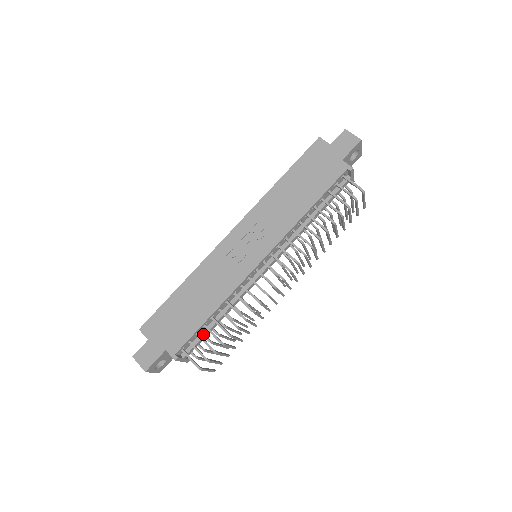
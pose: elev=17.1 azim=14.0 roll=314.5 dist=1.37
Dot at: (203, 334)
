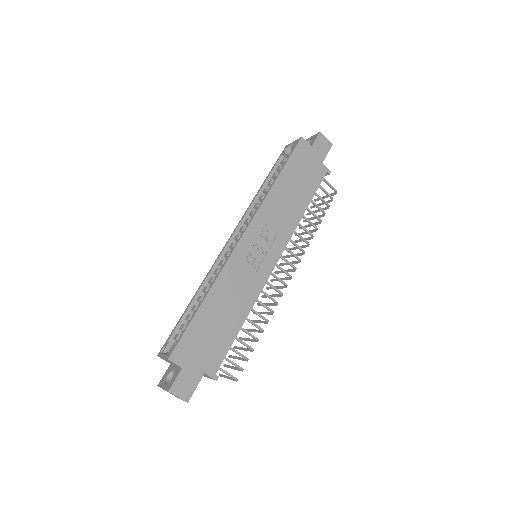
Dot at: occluded
